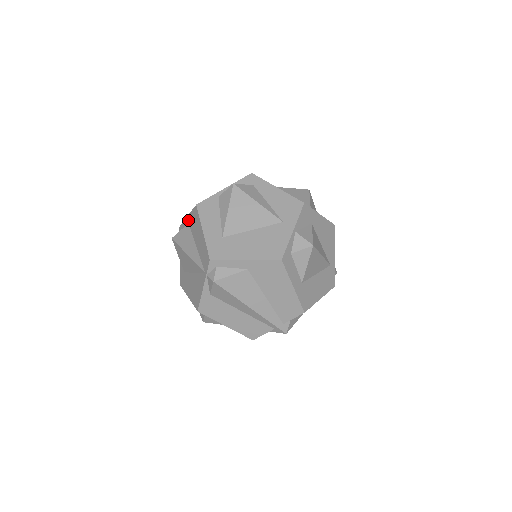
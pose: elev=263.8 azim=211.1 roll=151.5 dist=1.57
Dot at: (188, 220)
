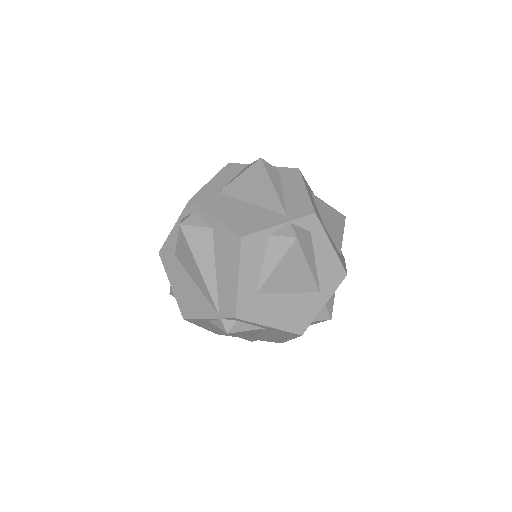
Dot at: (214, 225)
